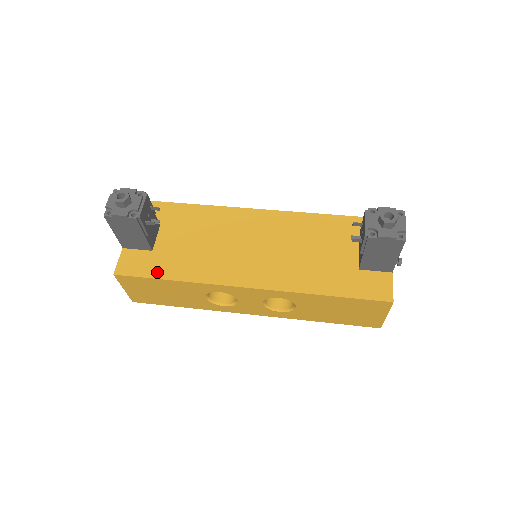
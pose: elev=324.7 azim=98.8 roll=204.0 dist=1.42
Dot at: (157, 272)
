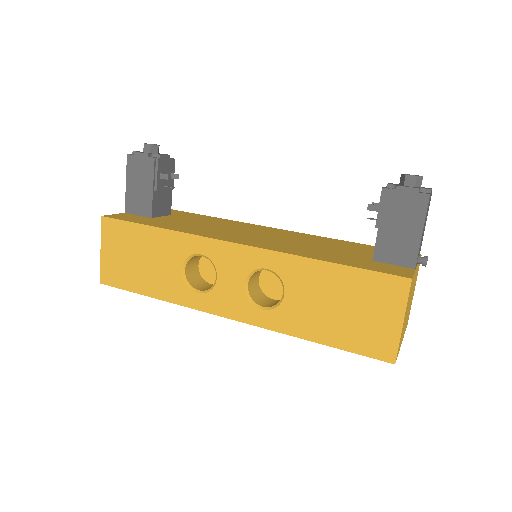
Dot at: (145, 222)
